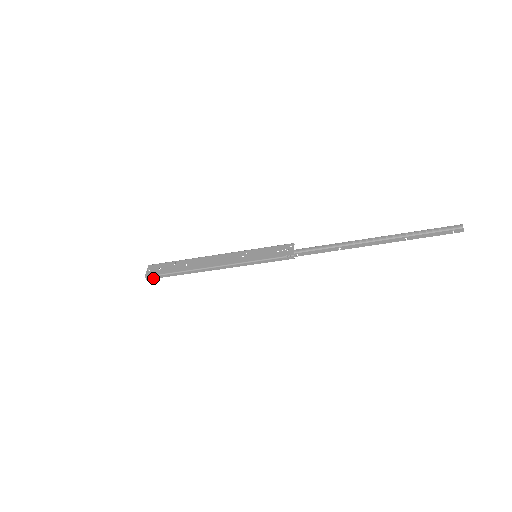
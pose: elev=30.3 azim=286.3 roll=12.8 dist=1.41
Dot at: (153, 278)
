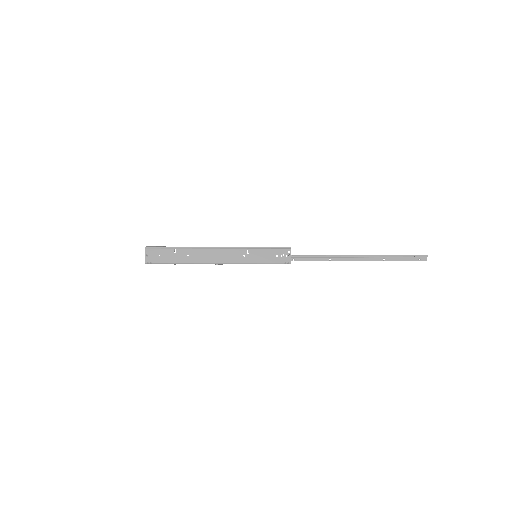
Dot at: occluded
